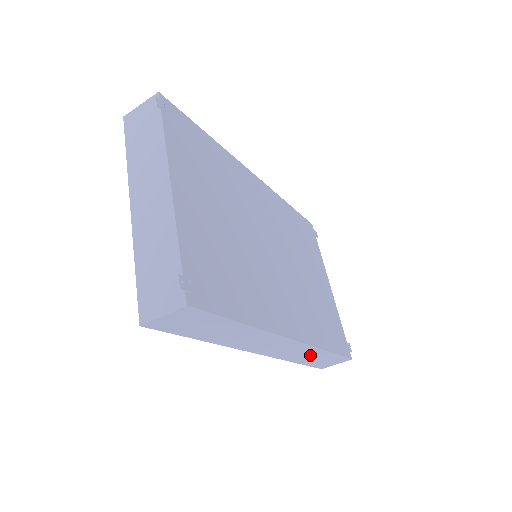
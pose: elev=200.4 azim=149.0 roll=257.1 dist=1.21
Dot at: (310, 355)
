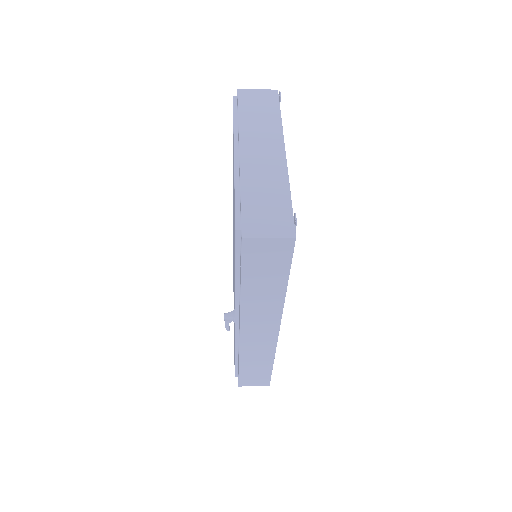
Dot at: (259, 360)
